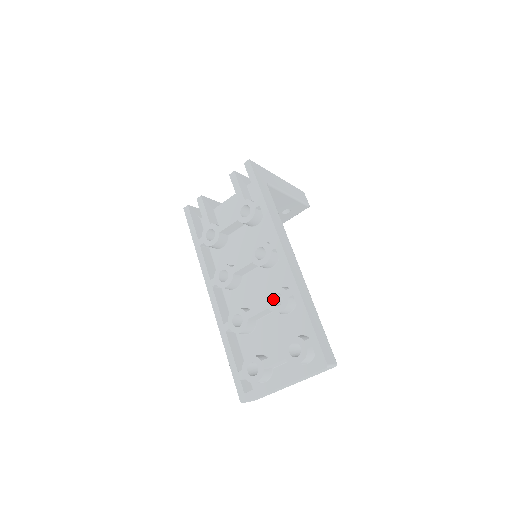
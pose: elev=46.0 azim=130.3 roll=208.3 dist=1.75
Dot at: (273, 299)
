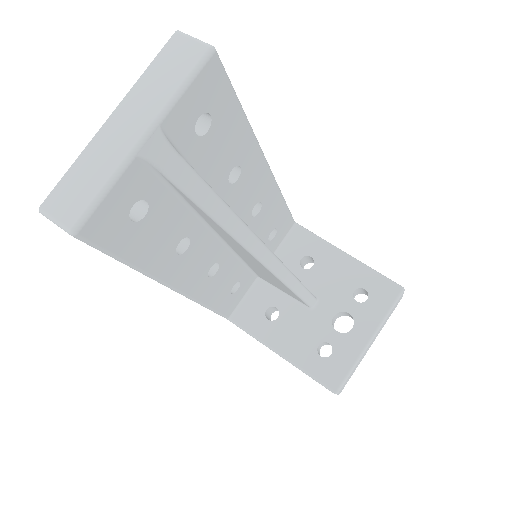
Dot at: occluded
